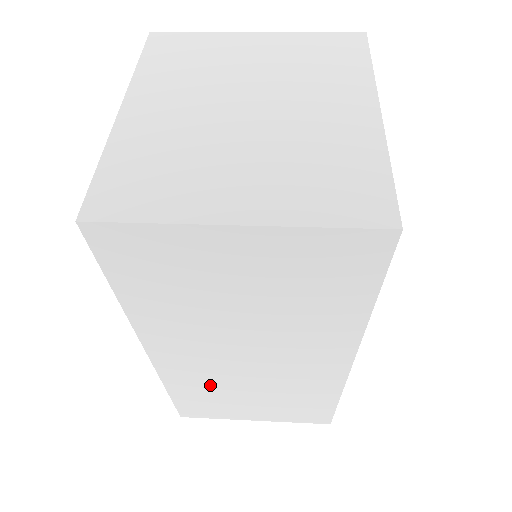
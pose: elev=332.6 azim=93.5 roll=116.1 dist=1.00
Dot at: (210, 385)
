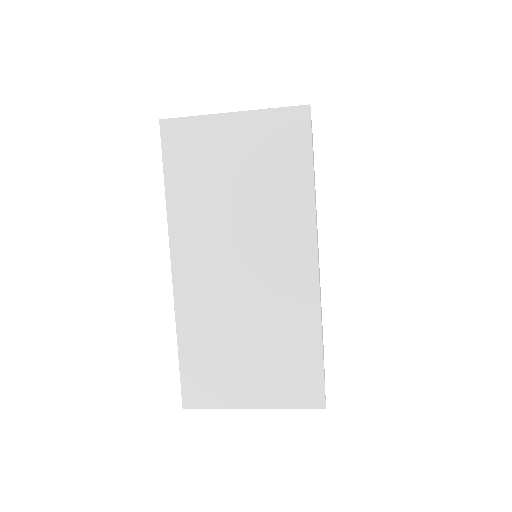
Dot at: (213, 321)
